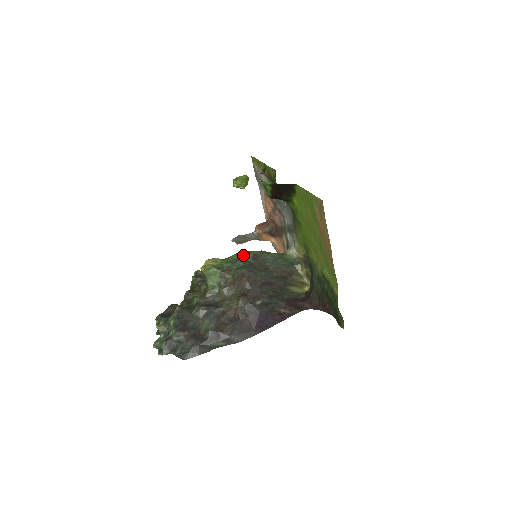
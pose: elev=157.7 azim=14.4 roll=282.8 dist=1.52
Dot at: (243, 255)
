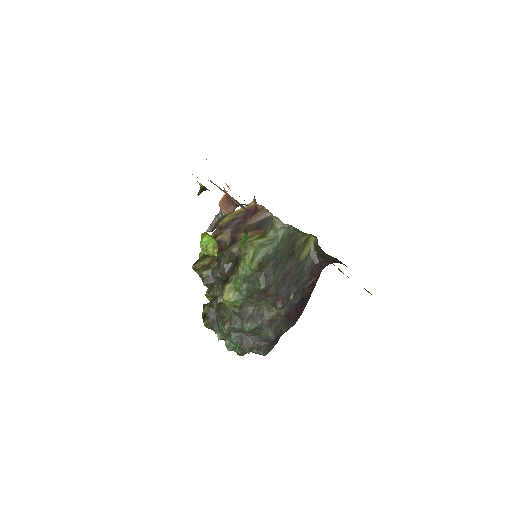
Dot at: (249, 271)
